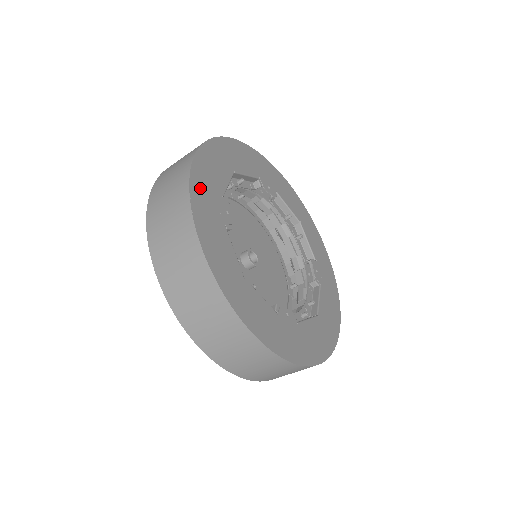
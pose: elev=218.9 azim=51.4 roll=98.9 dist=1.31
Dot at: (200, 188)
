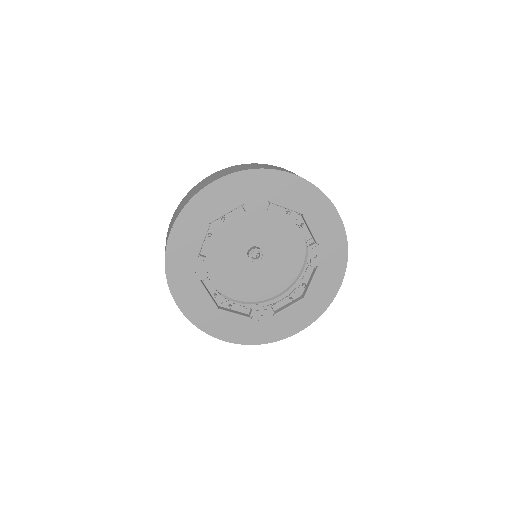
Dot at: (175, 266)
